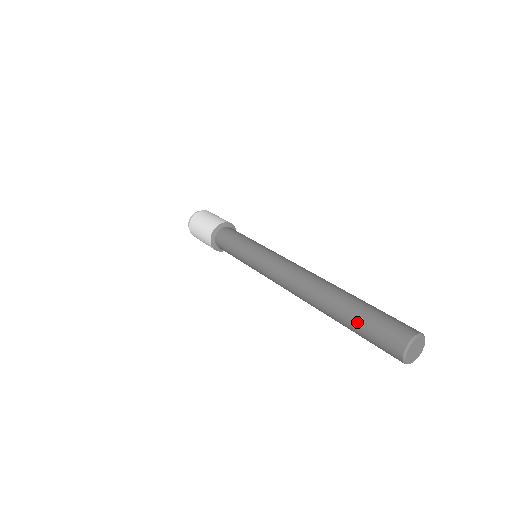
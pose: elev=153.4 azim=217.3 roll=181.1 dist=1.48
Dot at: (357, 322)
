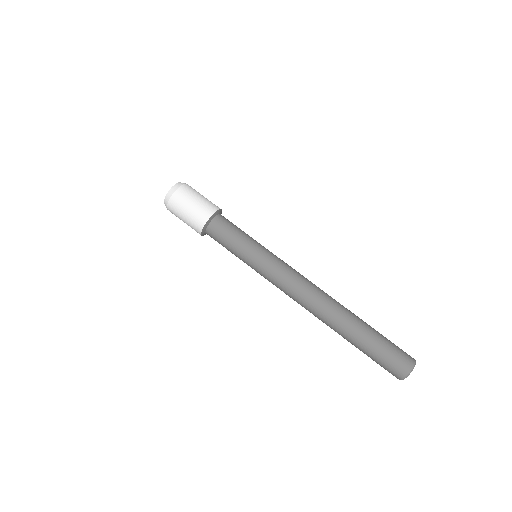
Dot at: (370, 347)
